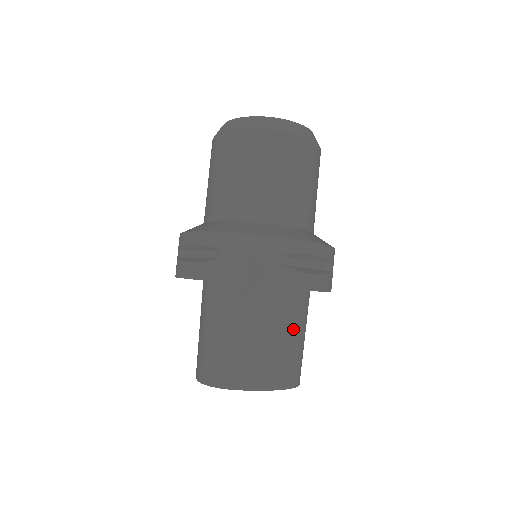
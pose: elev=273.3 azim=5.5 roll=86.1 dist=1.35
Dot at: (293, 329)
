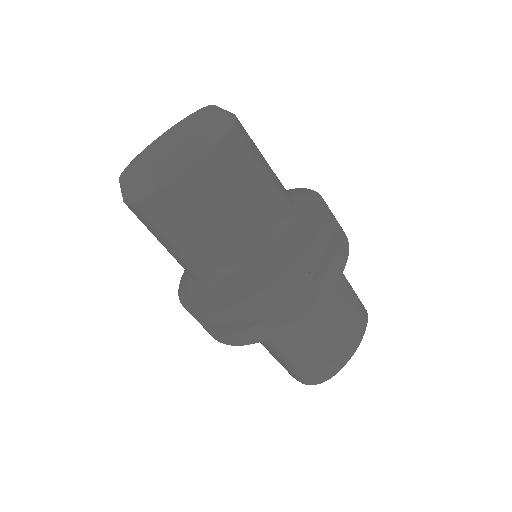
Dot at: (341, 290)
